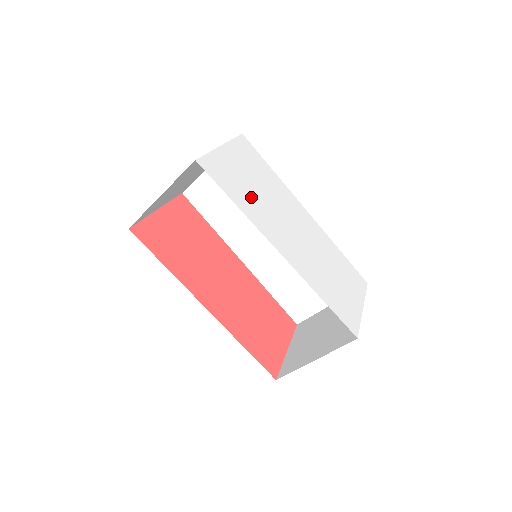
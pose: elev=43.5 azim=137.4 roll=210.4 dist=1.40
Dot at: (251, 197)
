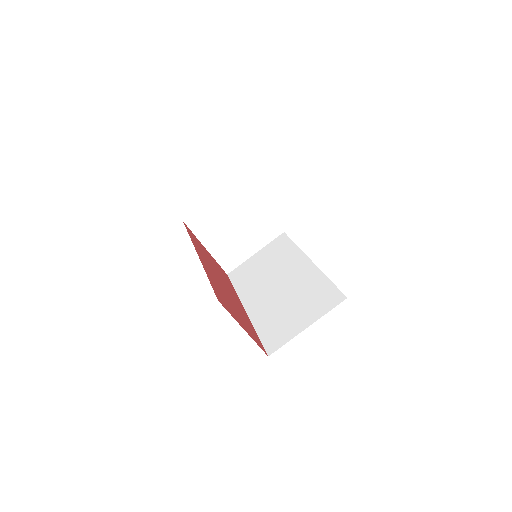
Dot at: occluded
